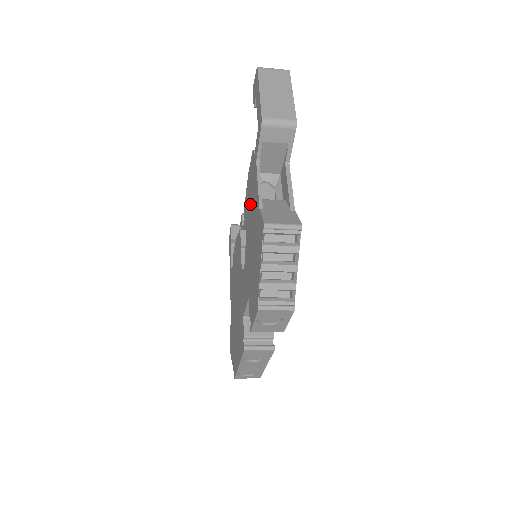
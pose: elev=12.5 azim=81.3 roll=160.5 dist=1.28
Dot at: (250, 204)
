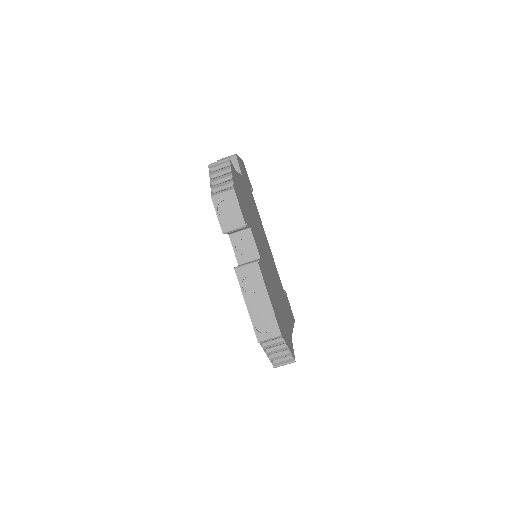
Dot at: occluded
